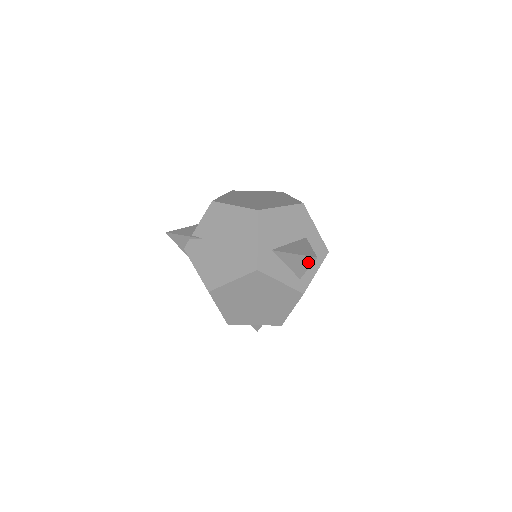
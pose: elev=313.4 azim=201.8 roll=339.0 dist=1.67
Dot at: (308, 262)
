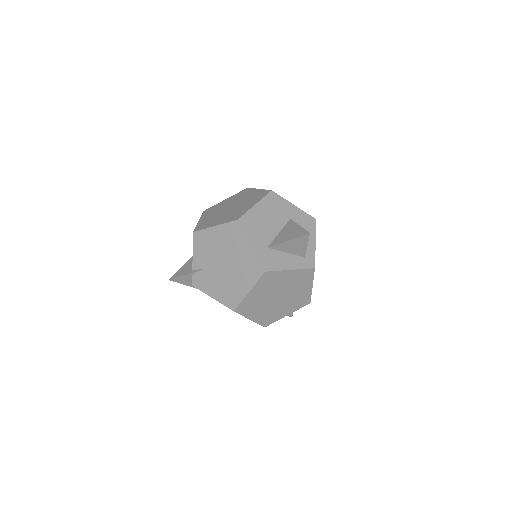
Dot at: (304, 241)
